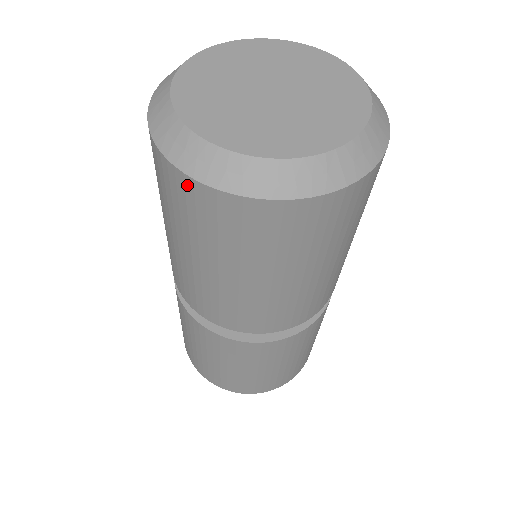
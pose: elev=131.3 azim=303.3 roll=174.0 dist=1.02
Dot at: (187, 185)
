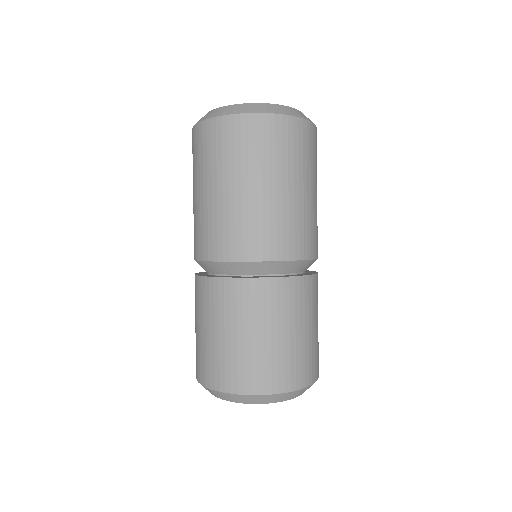
Dot at: (197, 130)
